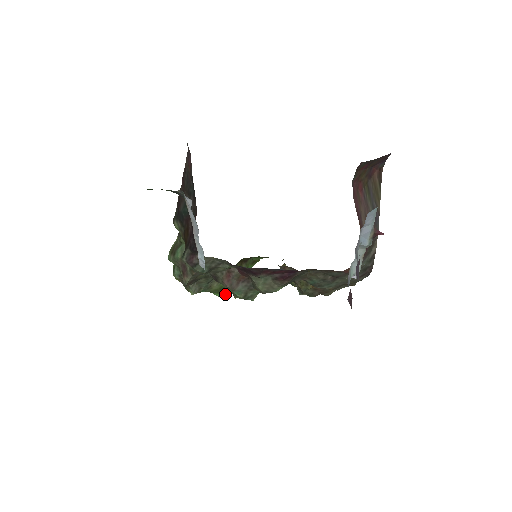
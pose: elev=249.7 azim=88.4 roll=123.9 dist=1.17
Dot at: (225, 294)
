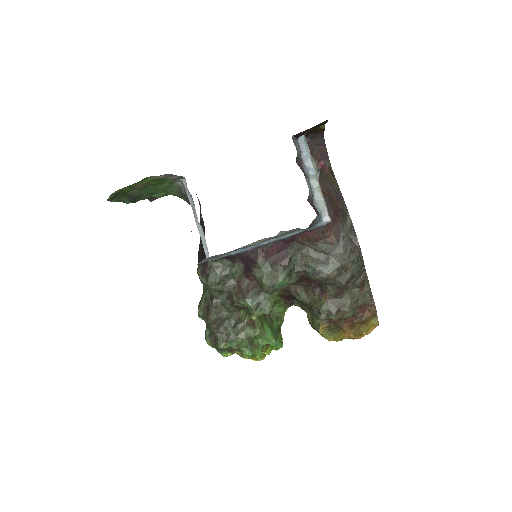
Dot at: (255, 352)
